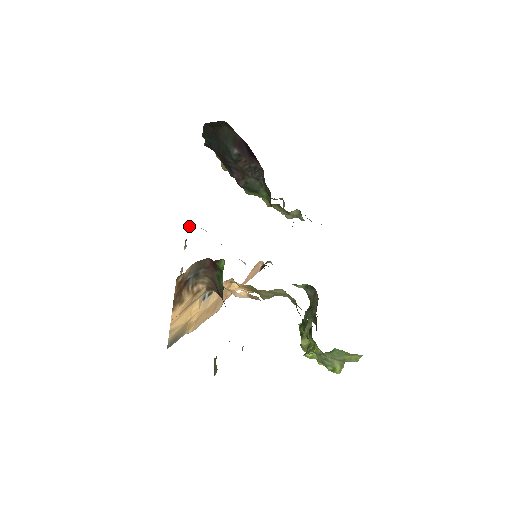
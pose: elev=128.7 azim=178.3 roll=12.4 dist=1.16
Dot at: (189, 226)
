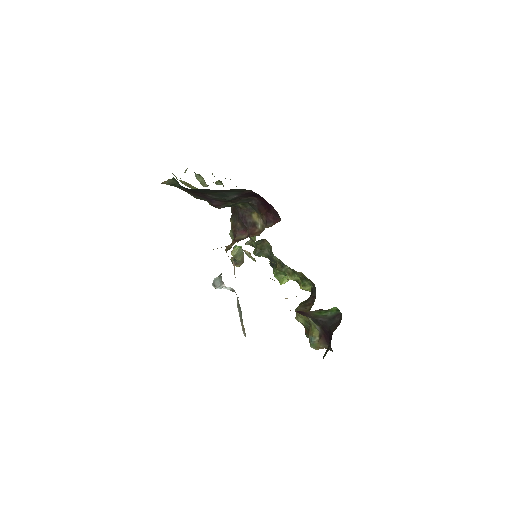
Dot at: occluded
